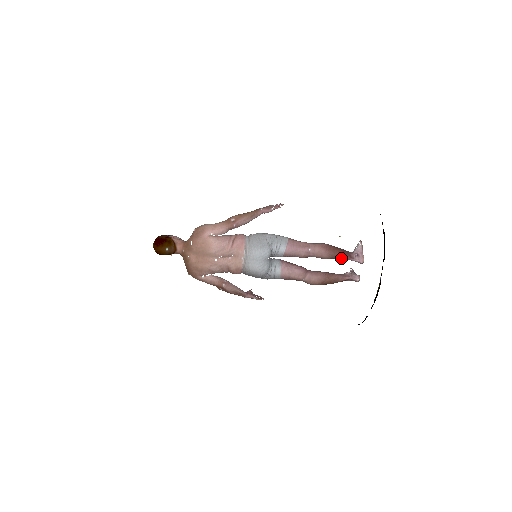
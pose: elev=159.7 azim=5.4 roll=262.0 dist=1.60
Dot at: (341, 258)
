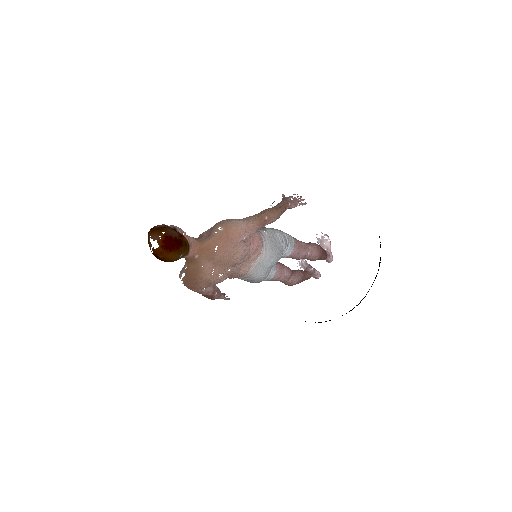
Dot at: (321, 259)
